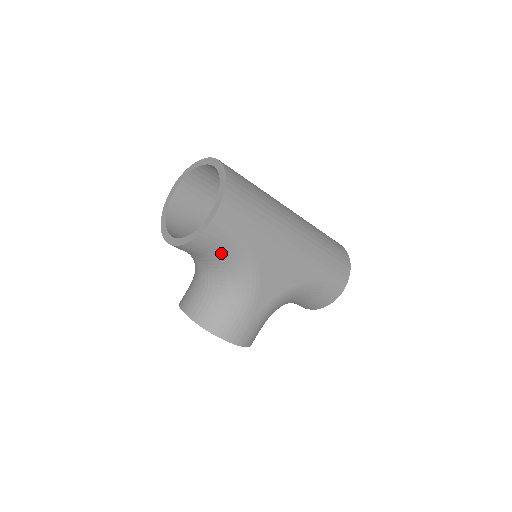
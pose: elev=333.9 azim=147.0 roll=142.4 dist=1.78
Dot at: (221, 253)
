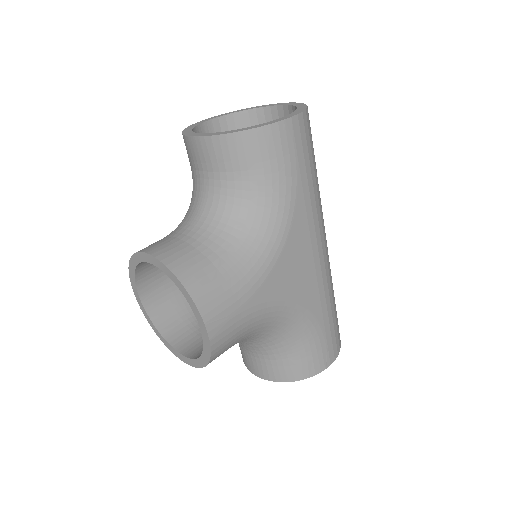
Dot at: (262, 180)
